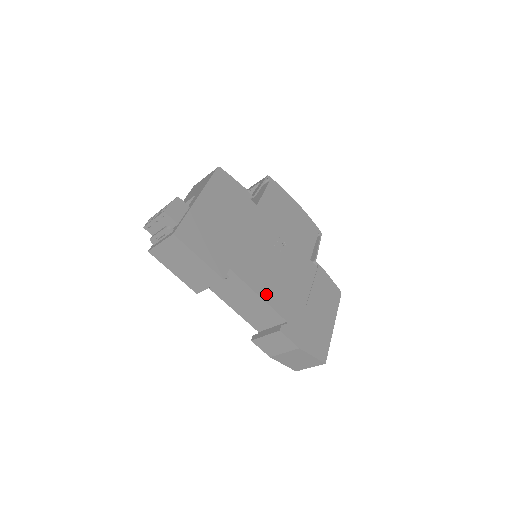
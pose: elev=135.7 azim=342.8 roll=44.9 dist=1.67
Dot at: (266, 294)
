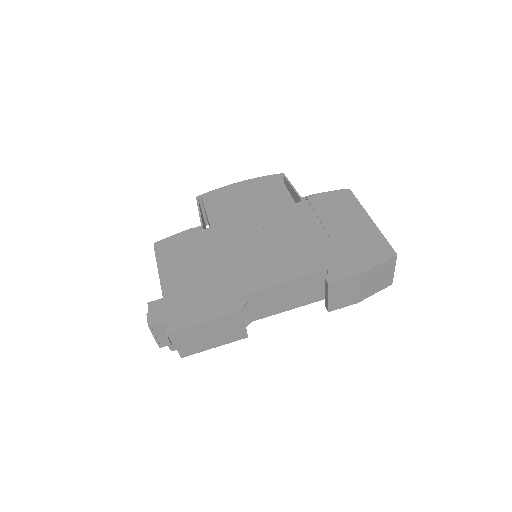
Dot at: (287, 275)
